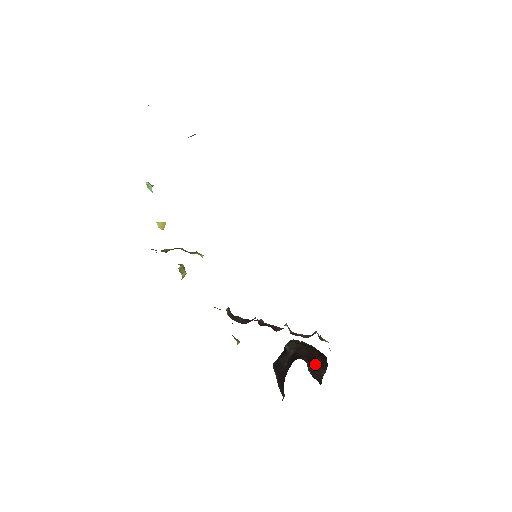
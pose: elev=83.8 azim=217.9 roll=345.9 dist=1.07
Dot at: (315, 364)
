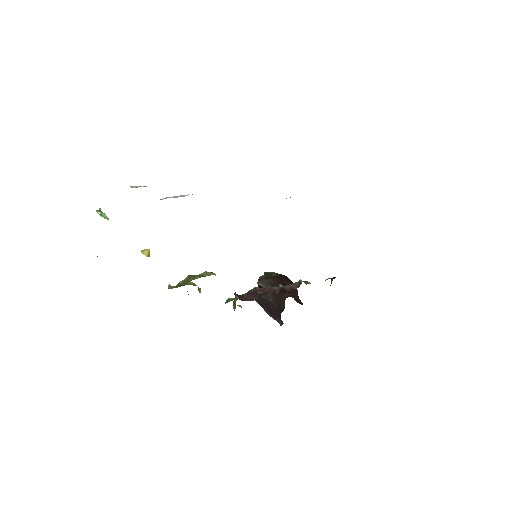
Dot at: (290, 290)
